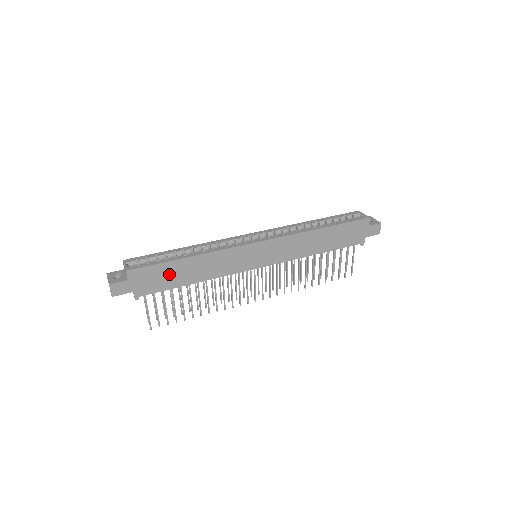
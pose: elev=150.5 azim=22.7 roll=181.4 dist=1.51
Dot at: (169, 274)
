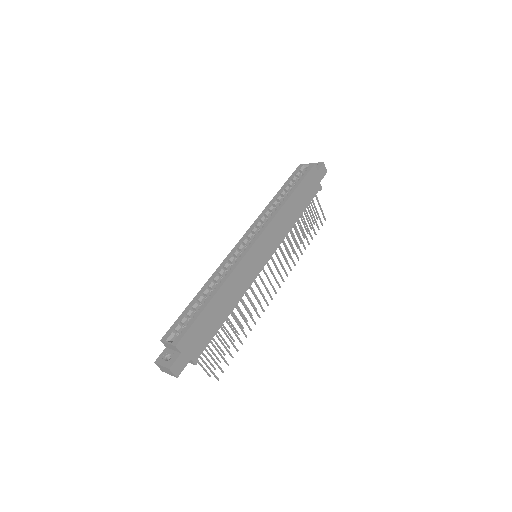
Dot at: (208, 322)
